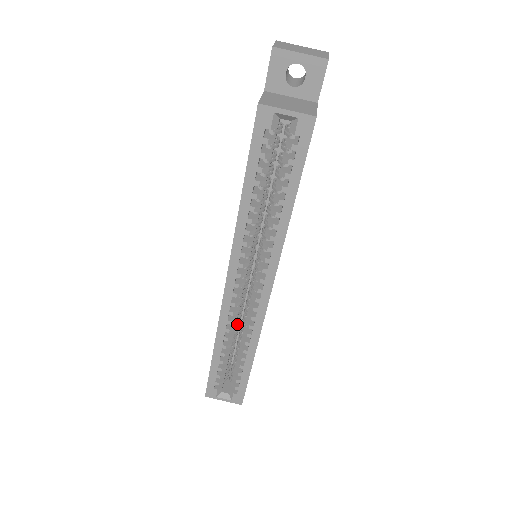
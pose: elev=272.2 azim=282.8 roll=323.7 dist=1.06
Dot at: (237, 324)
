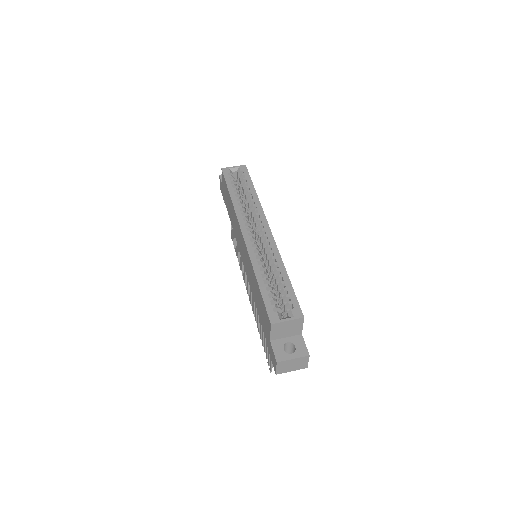
Dot at: occluded
